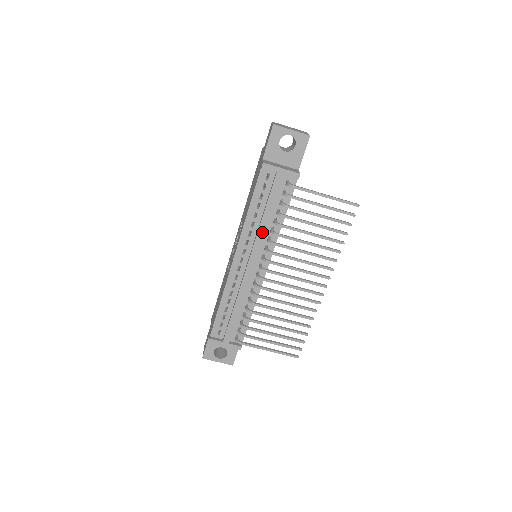
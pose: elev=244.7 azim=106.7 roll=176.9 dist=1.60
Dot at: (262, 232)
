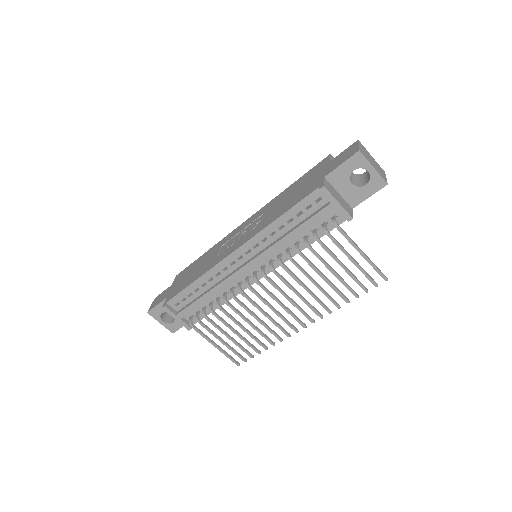
Dot at: (278, 247)
